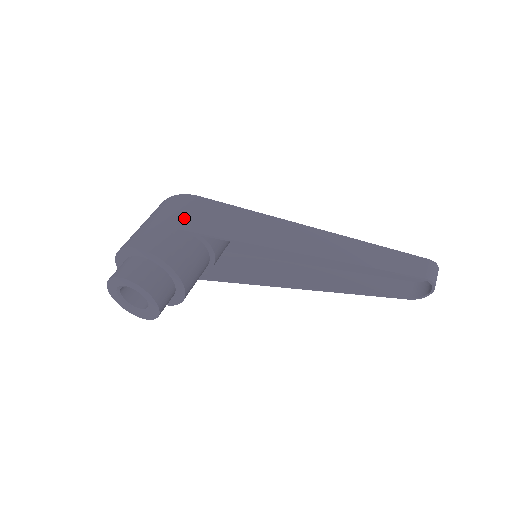
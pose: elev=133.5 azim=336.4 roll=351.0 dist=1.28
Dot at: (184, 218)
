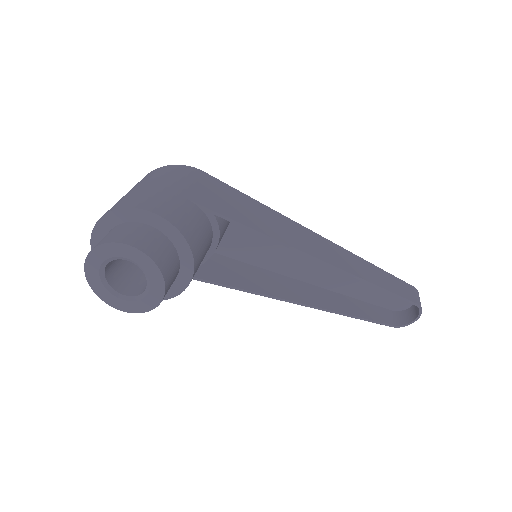
Dot at: (194, 190)
